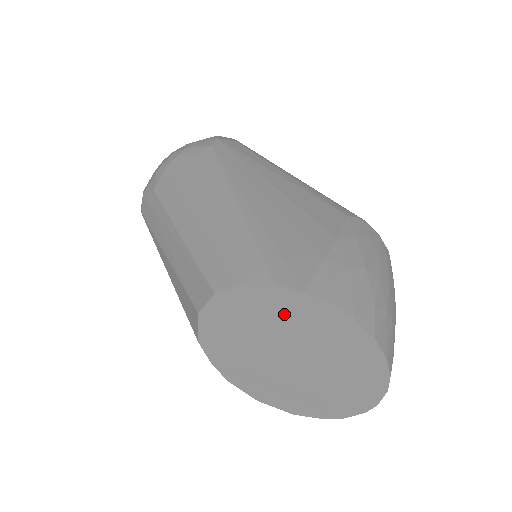
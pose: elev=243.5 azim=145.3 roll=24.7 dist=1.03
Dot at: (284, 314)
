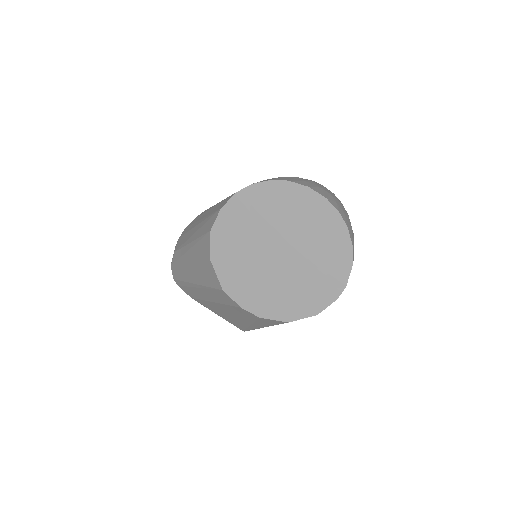
Dot at: (253, 212)
